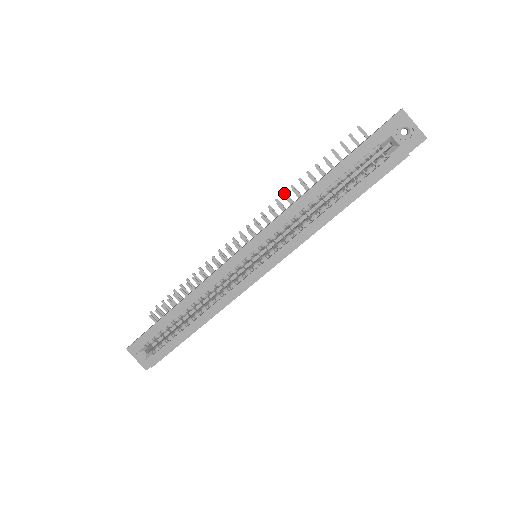
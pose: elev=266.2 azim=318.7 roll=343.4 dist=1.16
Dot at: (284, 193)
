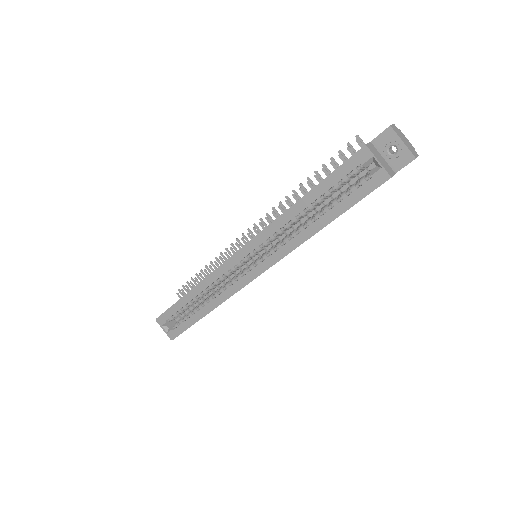
Dot at: (286, 197)
